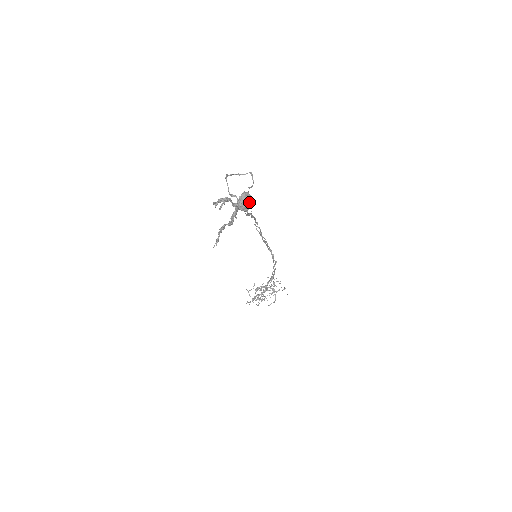
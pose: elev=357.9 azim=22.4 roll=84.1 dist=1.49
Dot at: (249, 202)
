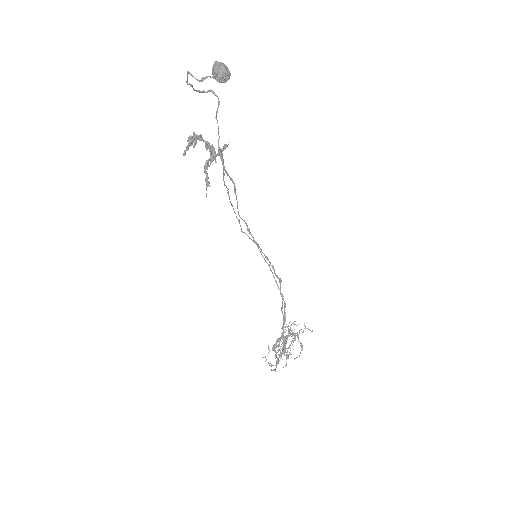
Dot at: (225, 67)
